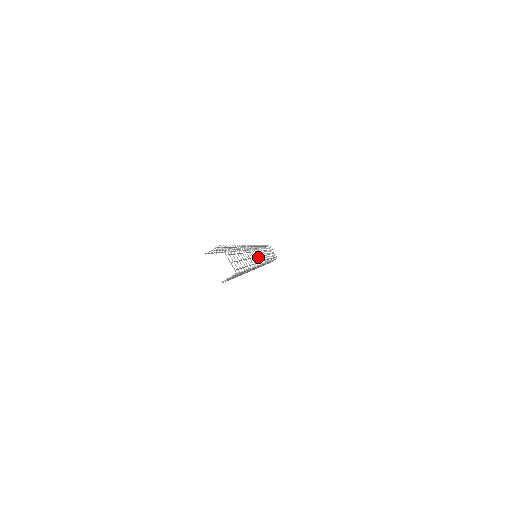
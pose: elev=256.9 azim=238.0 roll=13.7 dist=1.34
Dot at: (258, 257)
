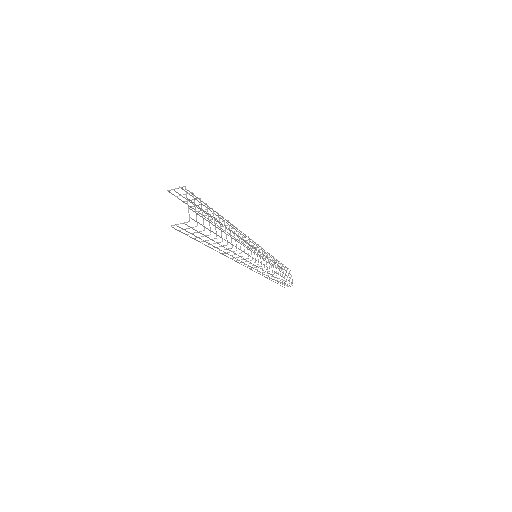
Dot at: (254, 254)
